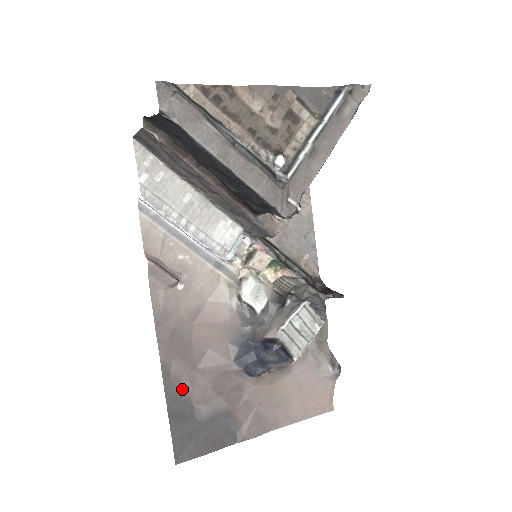
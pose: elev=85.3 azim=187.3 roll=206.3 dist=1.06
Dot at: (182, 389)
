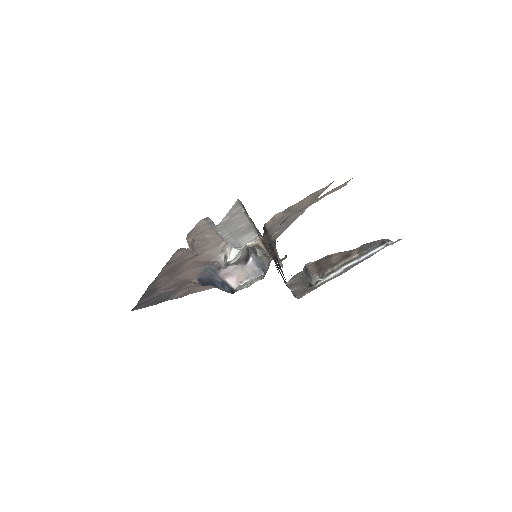
Dot at: (157, 286)
